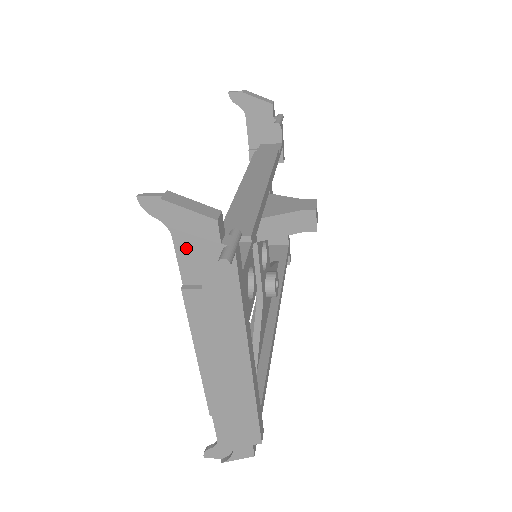
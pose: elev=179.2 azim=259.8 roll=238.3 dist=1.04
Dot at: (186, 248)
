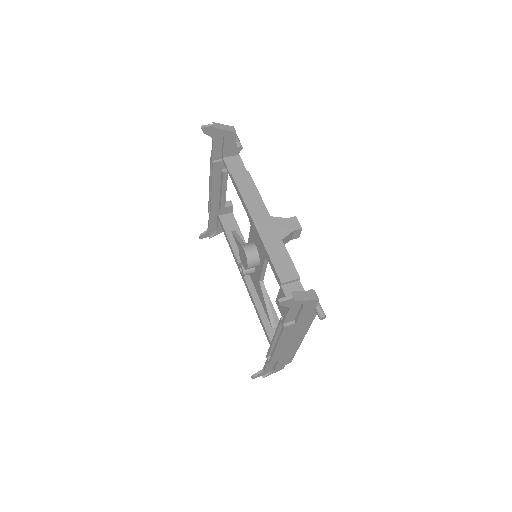
Dot at: (294, 311)
